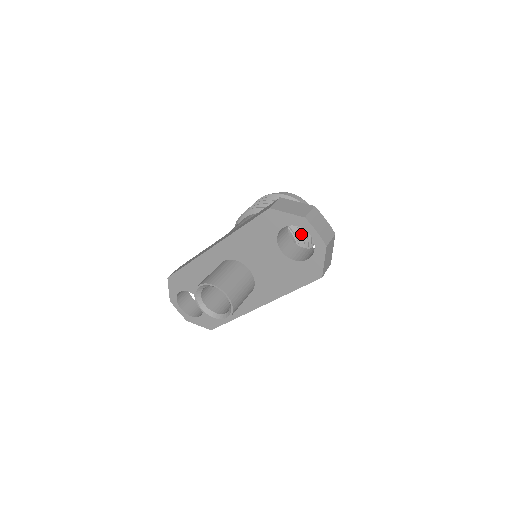
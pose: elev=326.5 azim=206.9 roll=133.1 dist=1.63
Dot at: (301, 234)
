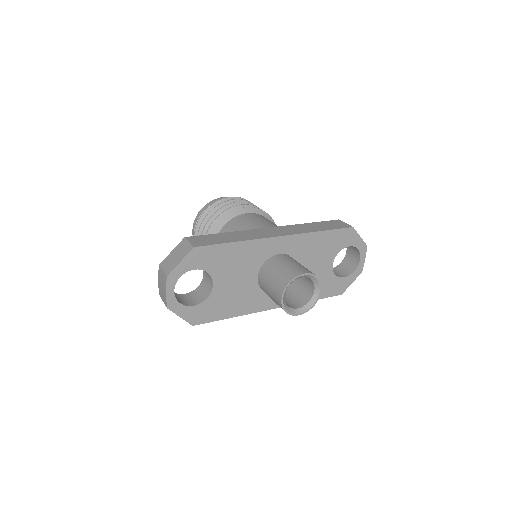
Dot at: occluded
